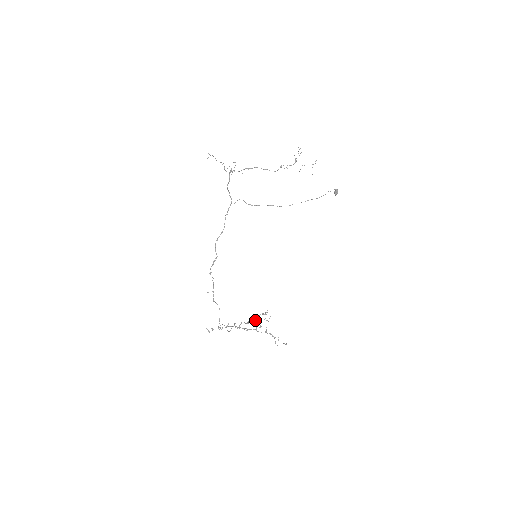
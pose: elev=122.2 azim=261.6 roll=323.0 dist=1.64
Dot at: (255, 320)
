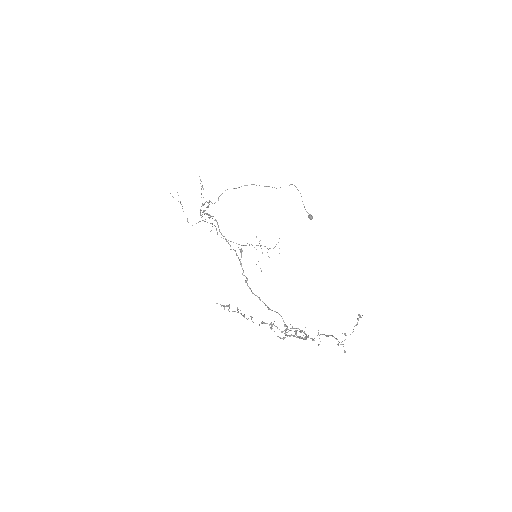
Dot at: occluded
